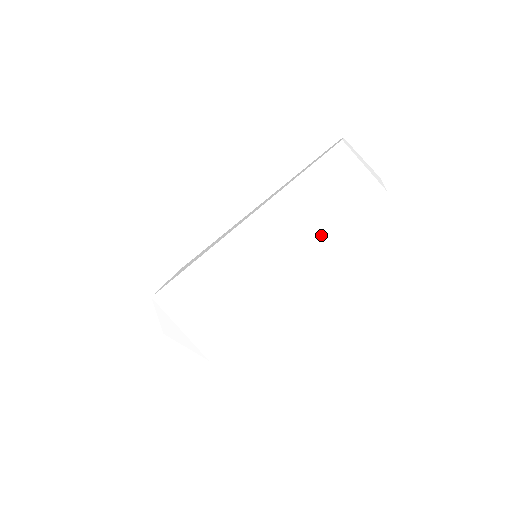
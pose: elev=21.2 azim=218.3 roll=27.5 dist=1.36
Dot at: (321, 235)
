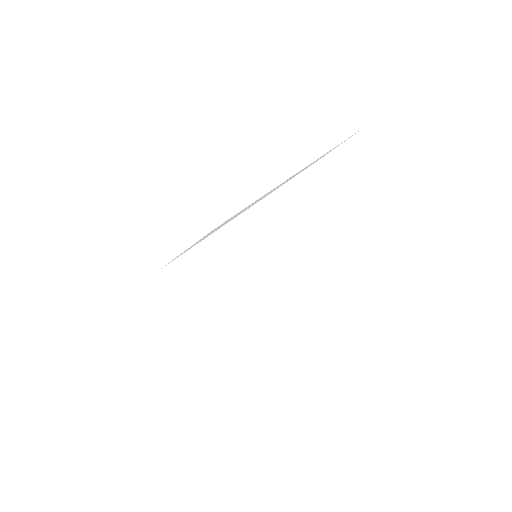
Dot at: (294, 277)
